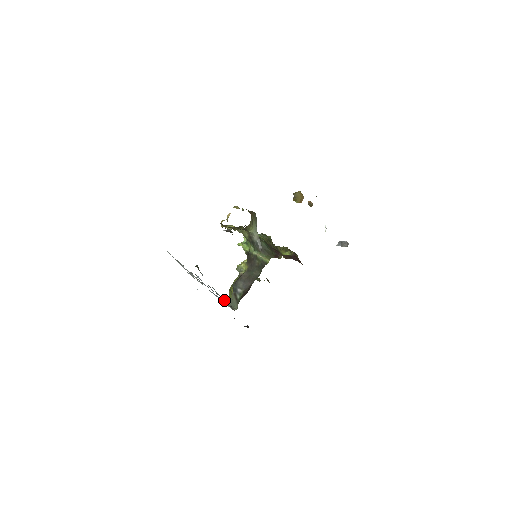
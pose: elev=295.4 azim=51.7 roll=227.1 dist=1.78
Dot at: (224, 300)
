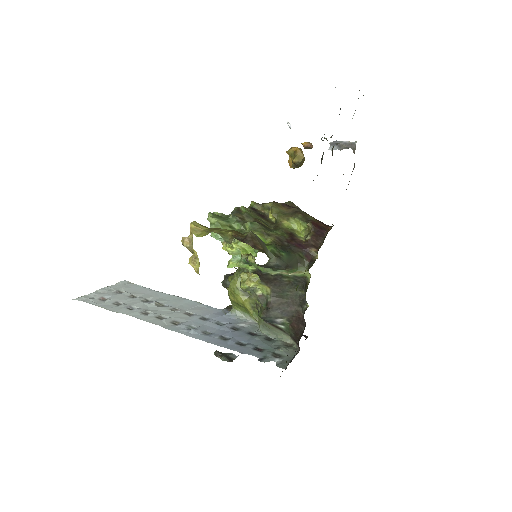
Dot at: (260, 337)
